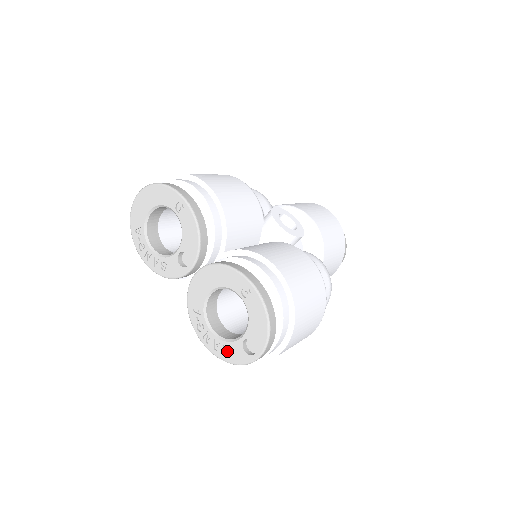
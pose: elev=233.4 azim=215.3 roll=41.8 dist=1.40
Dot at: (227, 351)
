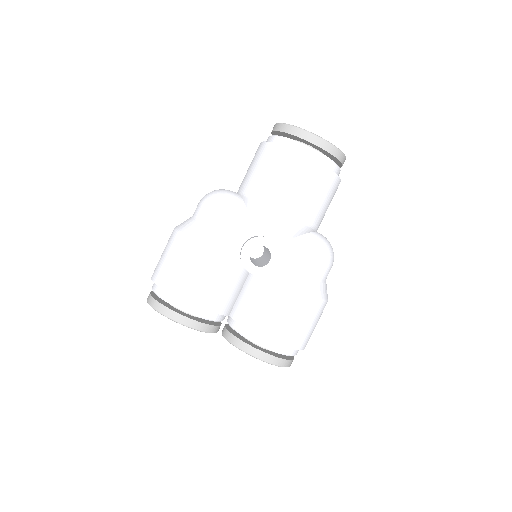
Dot at: occluded
